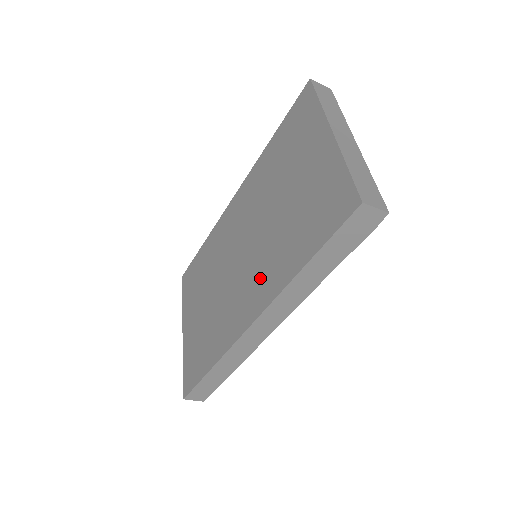
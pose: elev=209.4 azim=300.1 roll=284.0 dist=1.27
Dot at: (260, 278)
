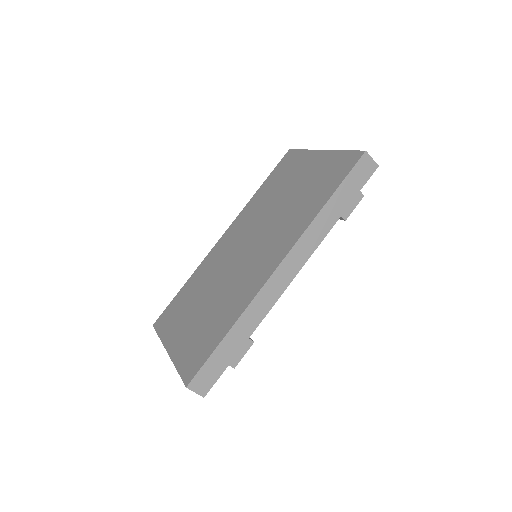
Dot at: (278, 240)
